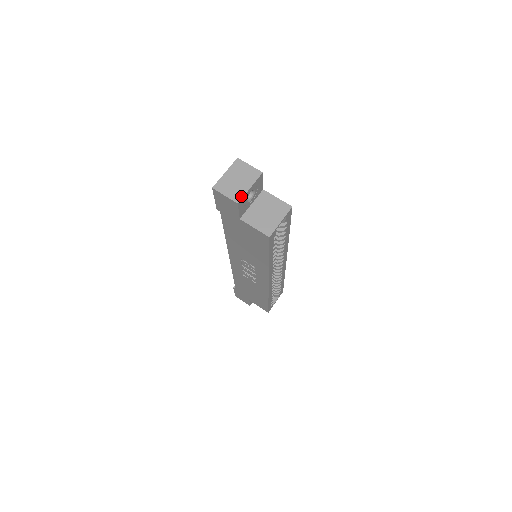
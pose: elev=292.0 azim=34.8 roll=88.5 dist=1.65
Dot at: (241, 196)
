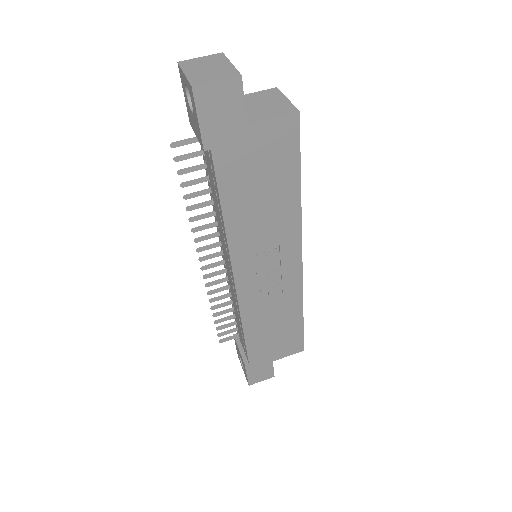
Dot at: (234, 71)
